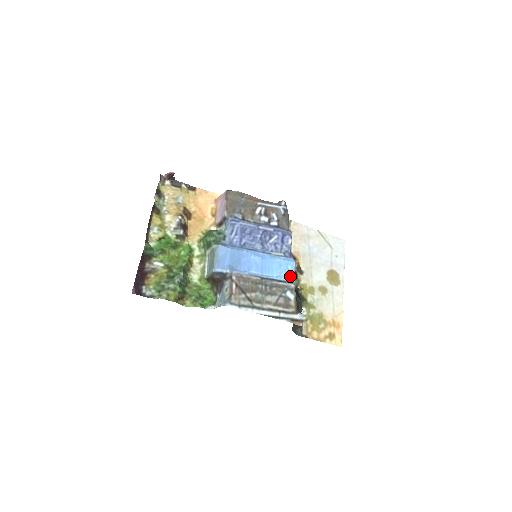
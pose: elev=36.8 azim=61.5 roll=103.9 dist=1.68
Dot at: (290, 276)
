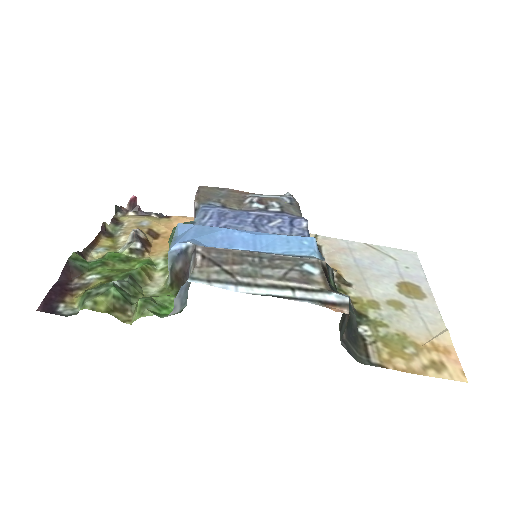
Dot at: (308, 251)
